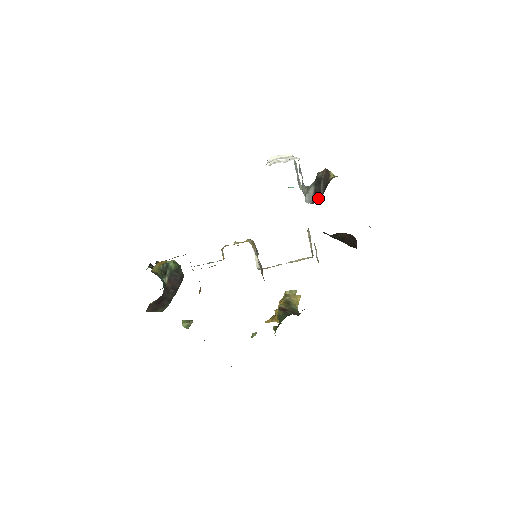
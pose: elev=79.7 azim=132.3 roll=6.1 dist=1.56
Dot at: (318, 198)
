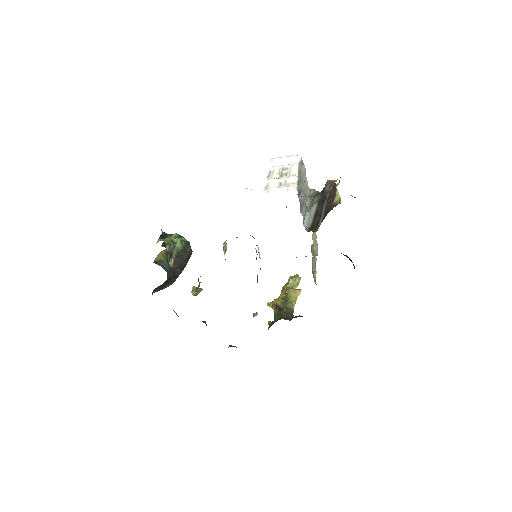
Dot at: (317, 224)
